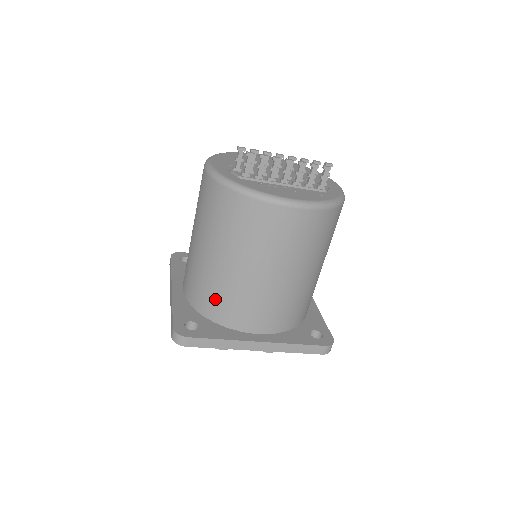
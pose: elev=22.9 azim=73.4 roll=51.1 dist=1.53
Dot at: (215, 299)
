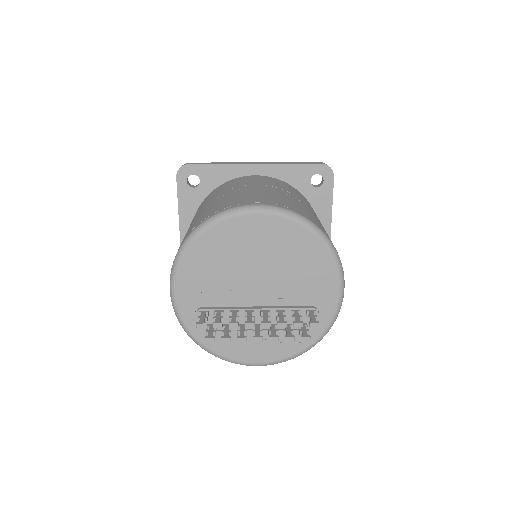
Dot at: occluded
